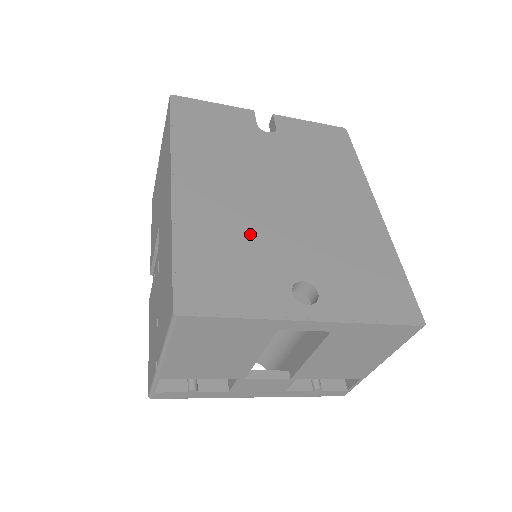
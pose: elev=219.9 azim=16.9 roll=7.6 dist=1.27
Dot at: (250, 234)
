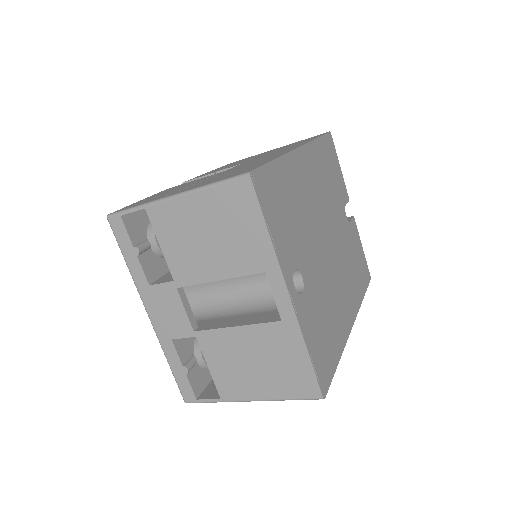
Dot at: (304, 221)
